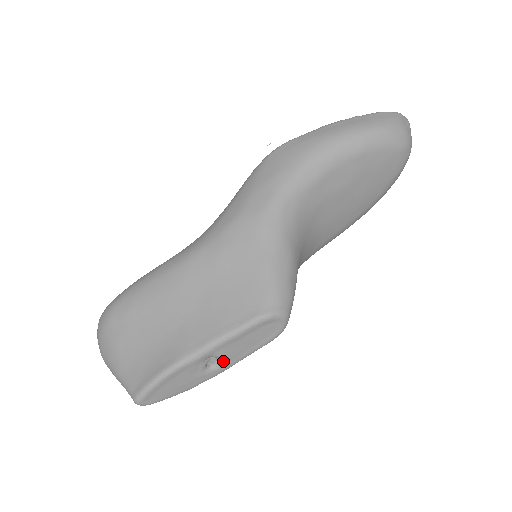
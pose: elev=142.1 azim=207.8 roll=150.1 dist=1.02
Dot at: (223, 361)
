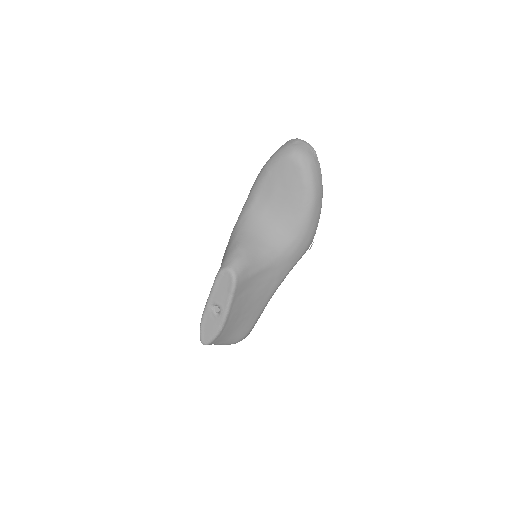
Dot at: (220, 307)
